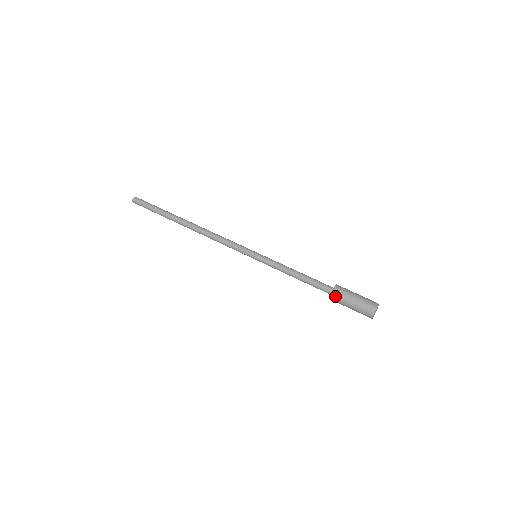
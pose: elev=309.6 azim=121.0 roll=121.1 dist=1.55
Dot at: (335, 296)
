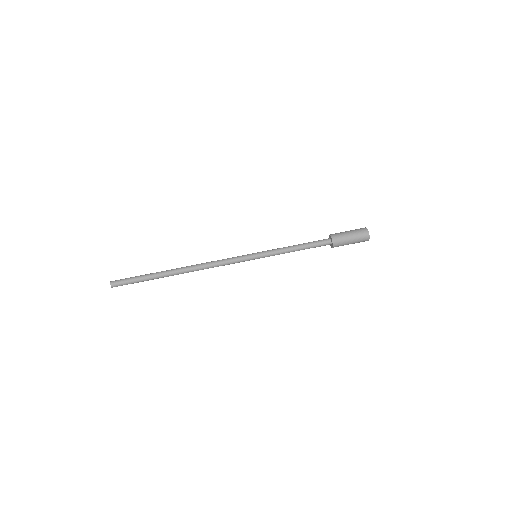
Dot at: (336, 246)
